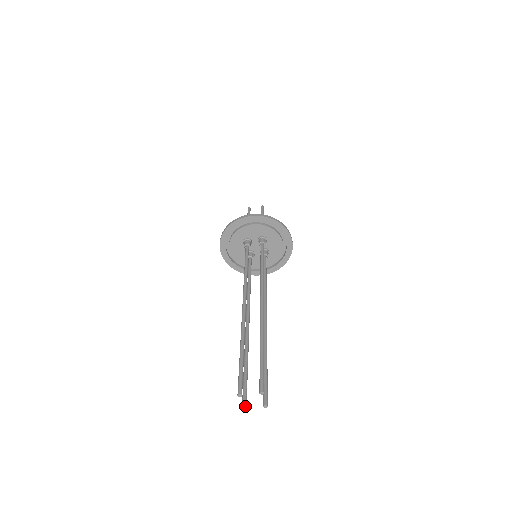
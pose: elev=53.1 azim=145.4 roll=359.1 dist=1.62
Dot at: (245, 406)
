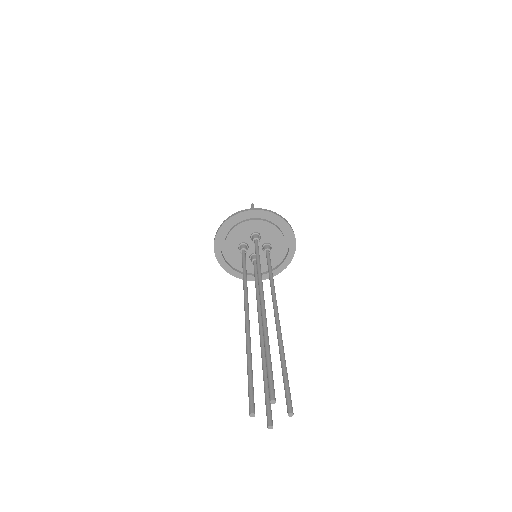
Dot at: occluded
